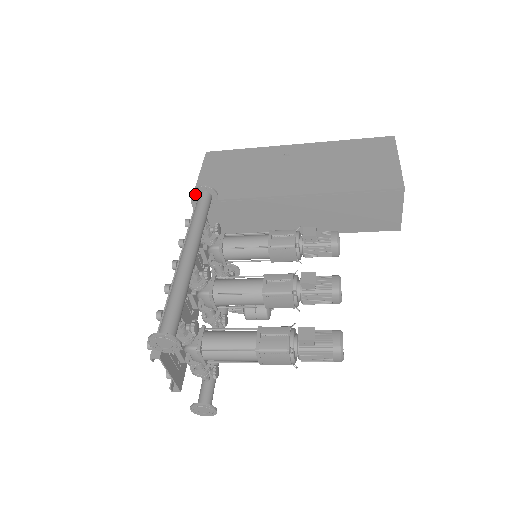
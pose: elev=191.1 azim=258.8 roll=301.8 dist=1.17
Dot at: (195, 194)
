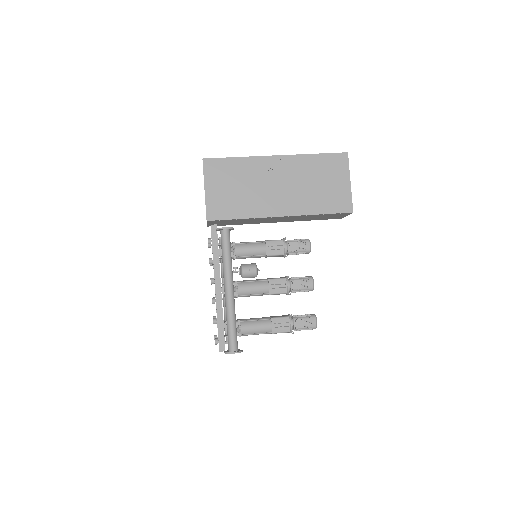
Dot at: (218, 230)
